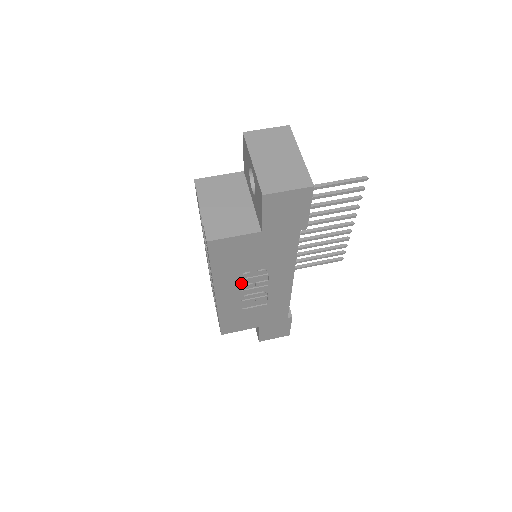
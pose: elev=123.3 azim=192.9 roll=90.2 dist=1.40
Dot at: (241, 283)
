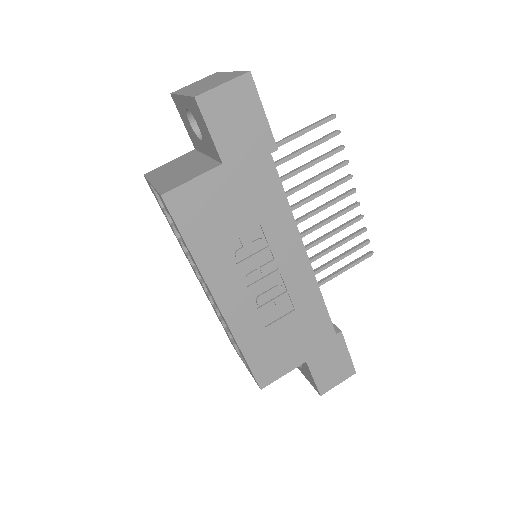
Dot at: (241, 273)
